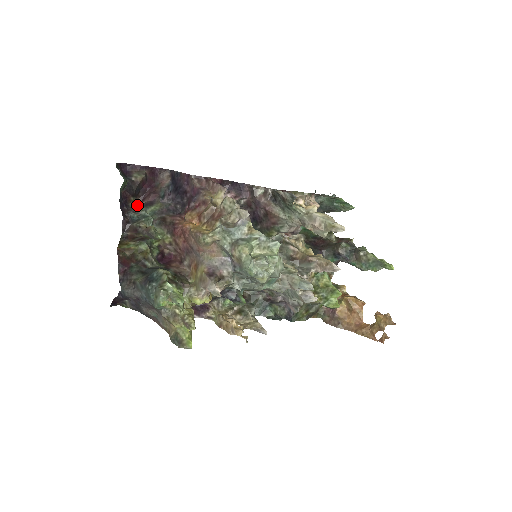
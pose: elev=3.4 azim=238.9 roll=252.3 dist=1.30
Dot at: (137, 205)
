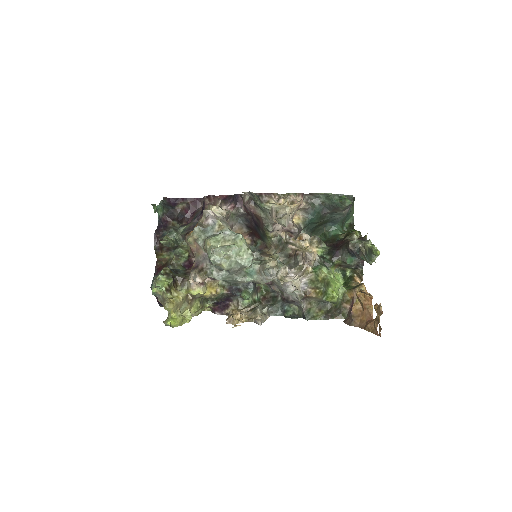
Dot at: (176, 227)
